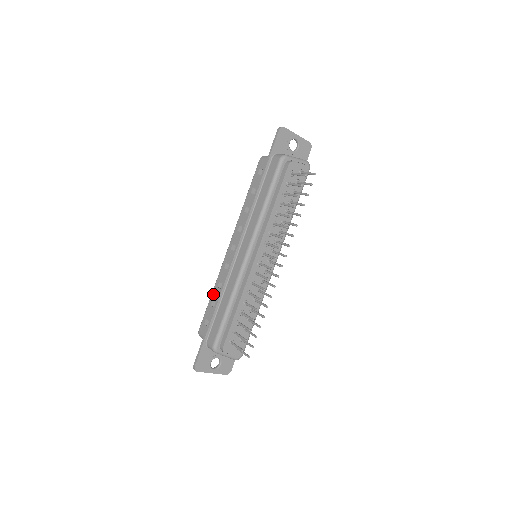
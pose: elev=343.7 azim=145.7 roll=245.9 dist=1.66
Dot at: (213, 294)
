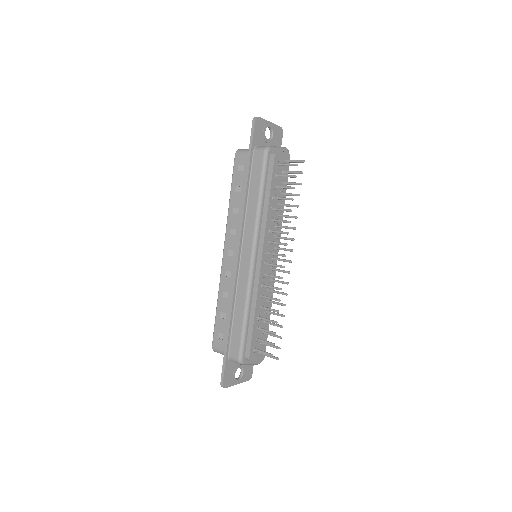
Dot at: (219, 305)
